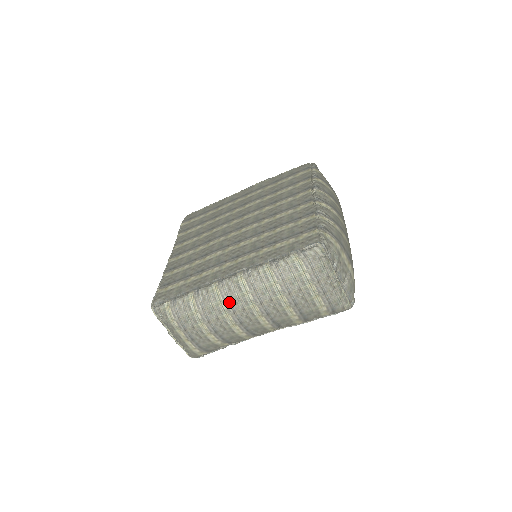
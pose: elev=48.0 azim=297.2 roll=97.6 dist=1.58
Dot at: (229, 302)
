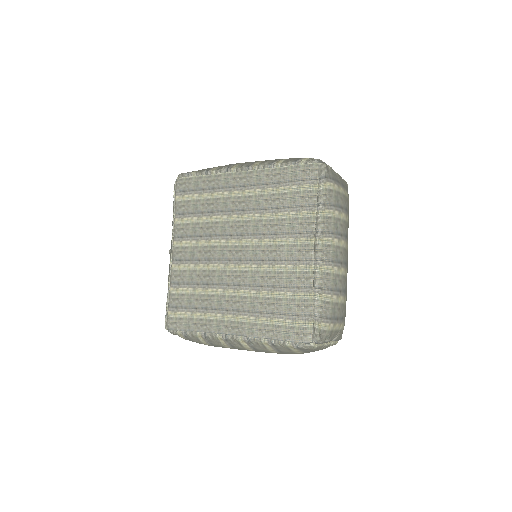
Dot at: (233, 347)
